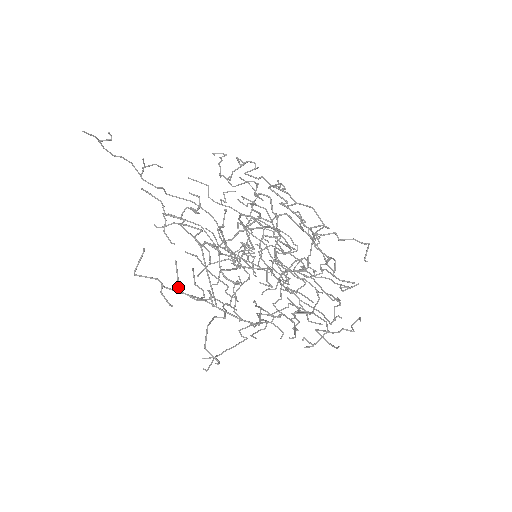
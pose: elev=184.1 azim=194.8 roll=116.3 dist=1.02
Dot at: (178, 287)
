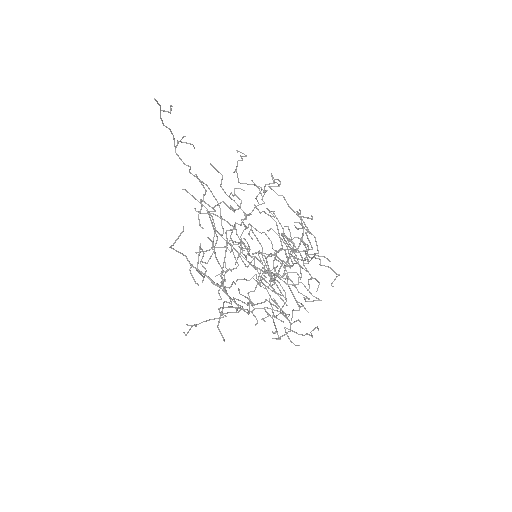
Dot at: (197, 266)
